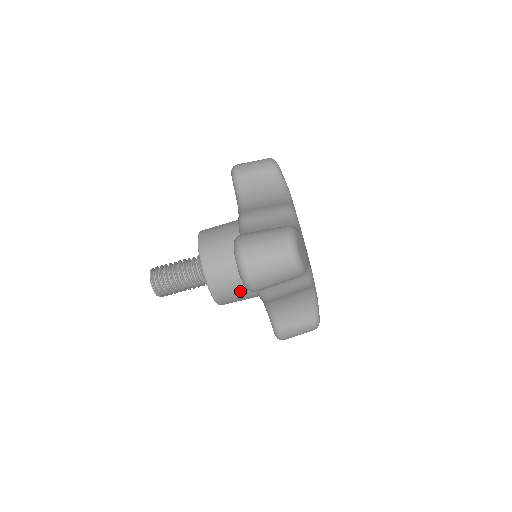
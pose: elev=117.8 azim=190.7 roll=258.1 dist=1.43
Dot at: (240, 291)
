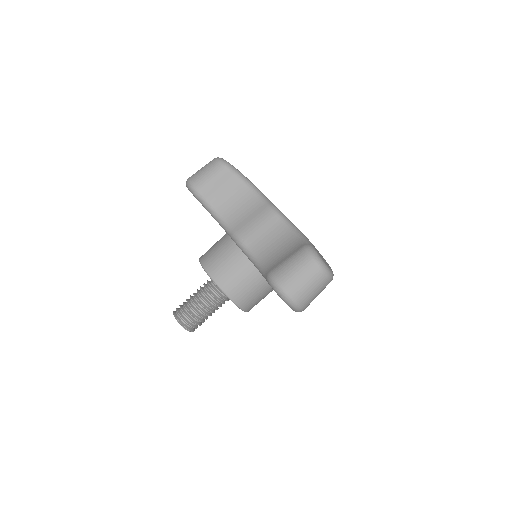
Dot at: (265, 295)
